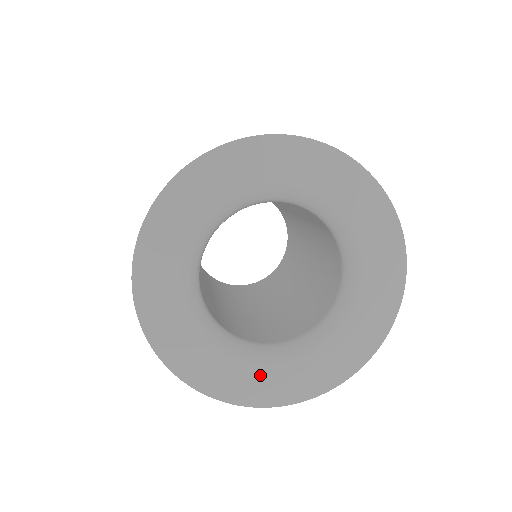
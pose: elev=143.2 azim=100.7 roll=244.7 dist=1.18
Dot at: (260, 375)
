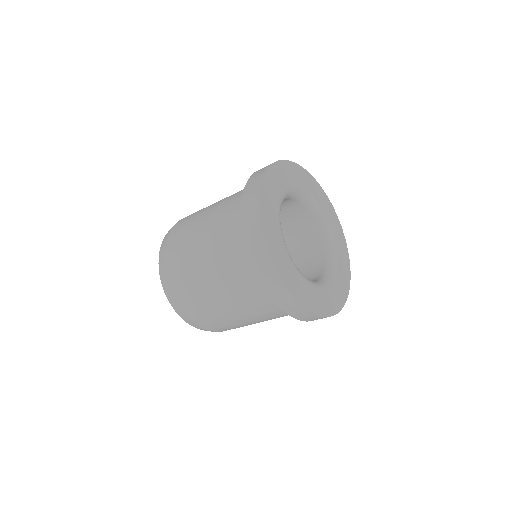
Dot at: (323, 295)
